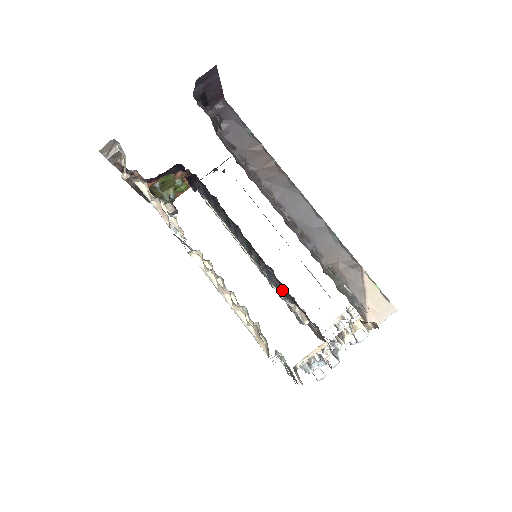
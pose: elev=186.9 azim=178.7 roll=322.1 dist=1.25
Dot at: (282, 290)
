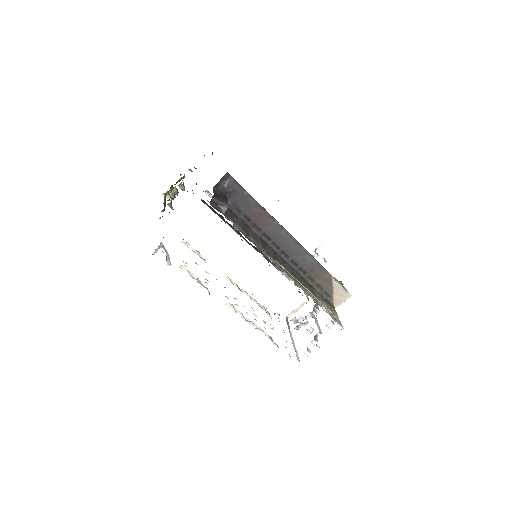
Dot at: (273, 263)
